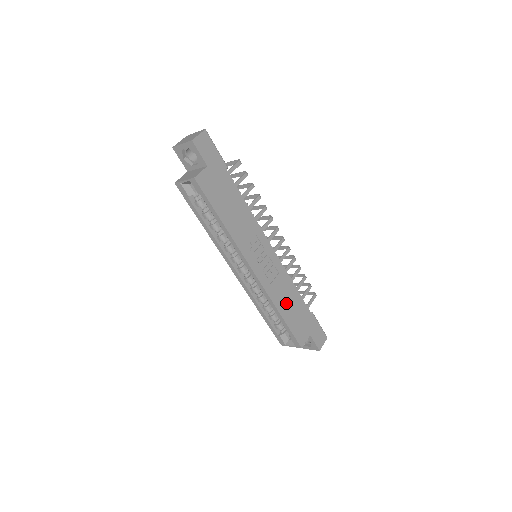
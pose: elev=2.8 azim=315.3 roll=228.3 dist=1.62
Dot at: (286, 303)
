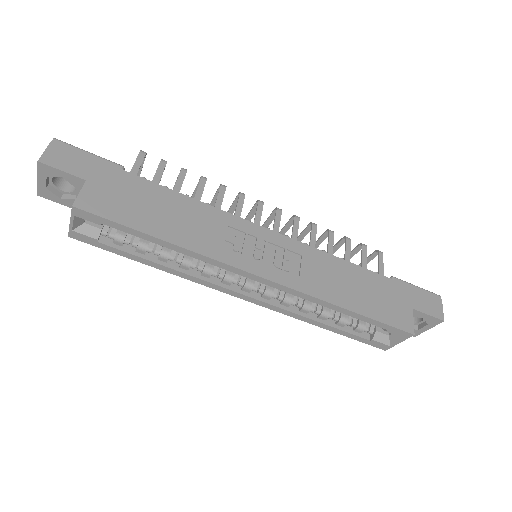
Dot at: (343, 288)
